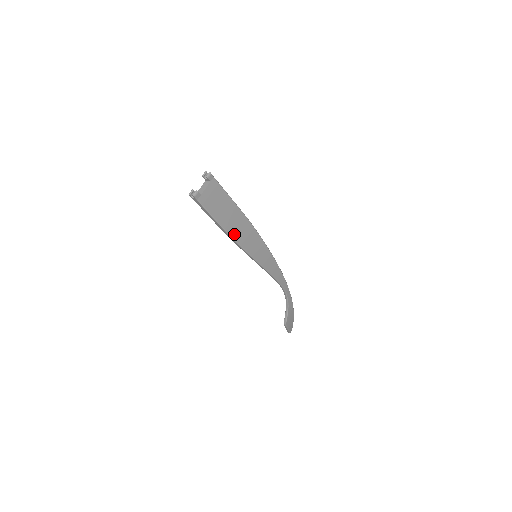
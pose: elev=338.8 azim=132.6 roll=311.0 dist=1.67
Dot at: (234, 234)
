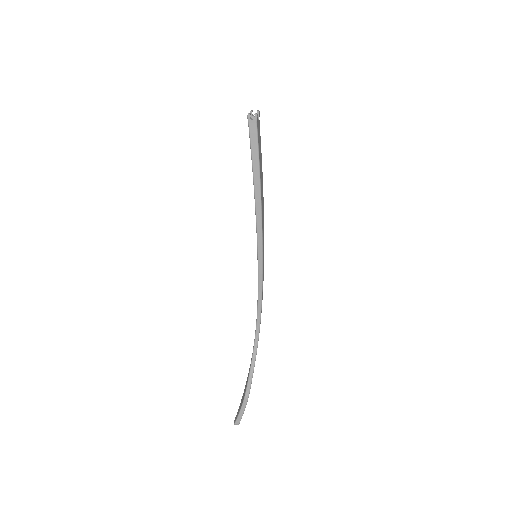
Dot at: (261, 199)
